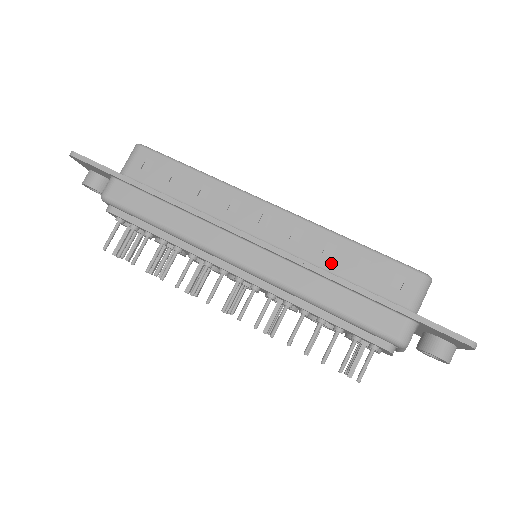
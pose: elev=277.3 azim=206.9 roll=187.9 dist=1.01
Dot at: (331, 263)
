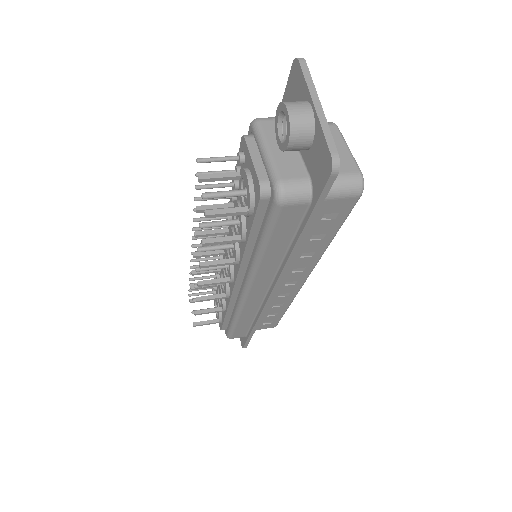
Dot at: occluded
